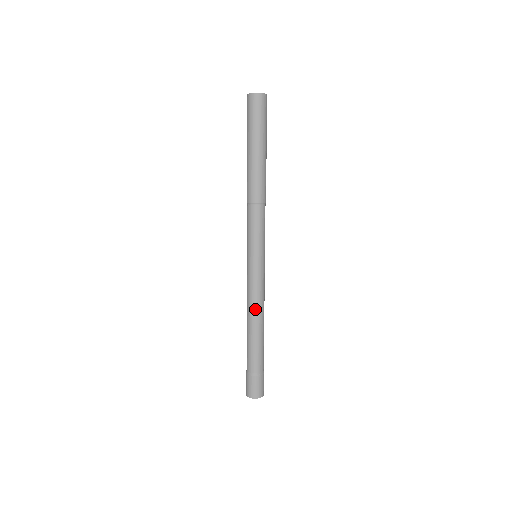
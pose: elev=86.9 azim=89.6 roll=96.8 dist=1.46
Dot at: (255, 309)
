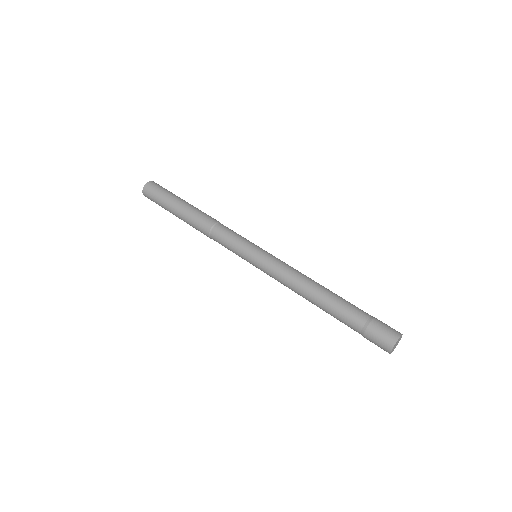
Dot at: (301, 278)
